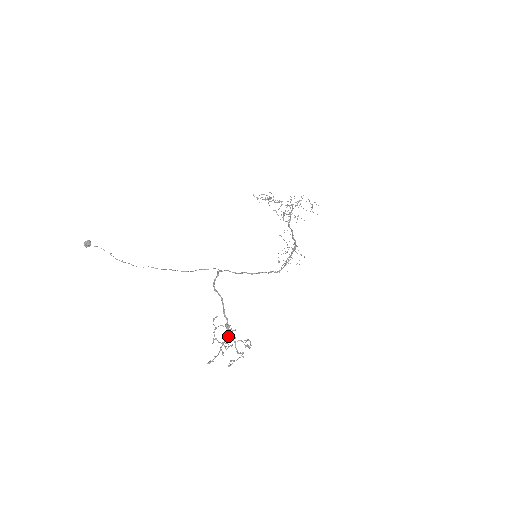
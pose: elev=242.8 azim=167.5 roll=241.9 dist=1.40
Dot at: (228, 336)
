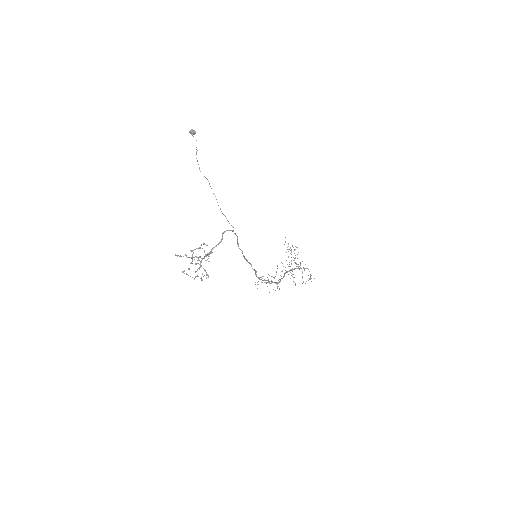
Dot at: (197, 263)
